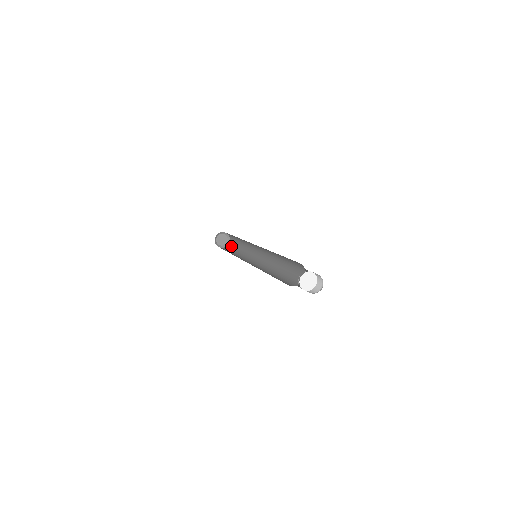
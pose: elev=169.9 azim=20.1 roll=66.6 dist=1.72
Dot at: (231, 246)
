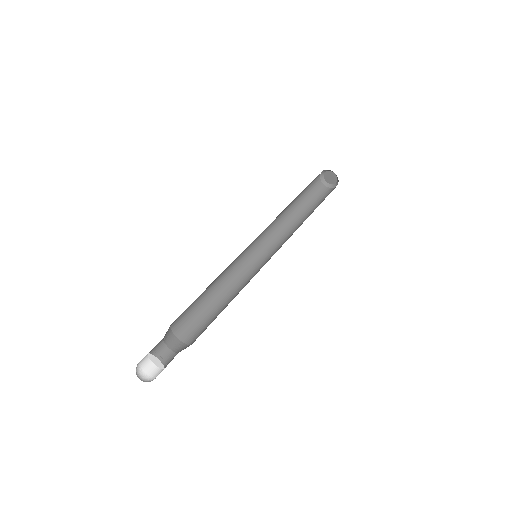
Dot at: (328, 194)
